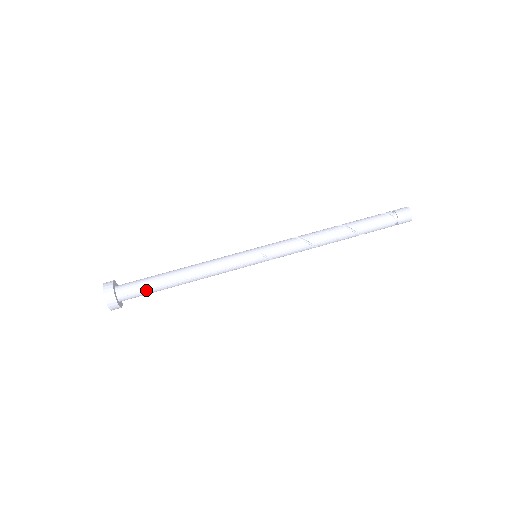
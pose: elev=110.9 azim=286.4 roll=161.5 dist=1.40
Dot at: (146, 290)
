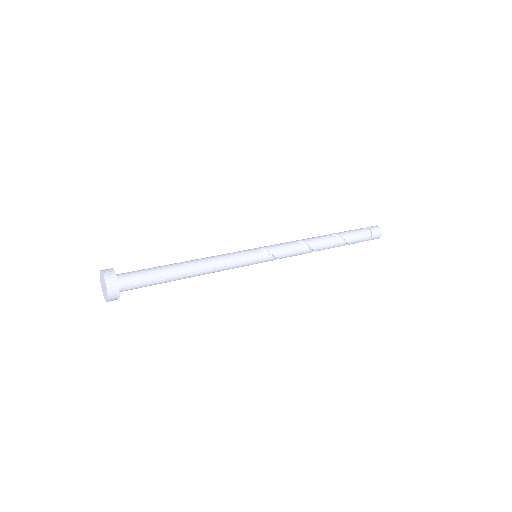
Dot at: (148, 274)
